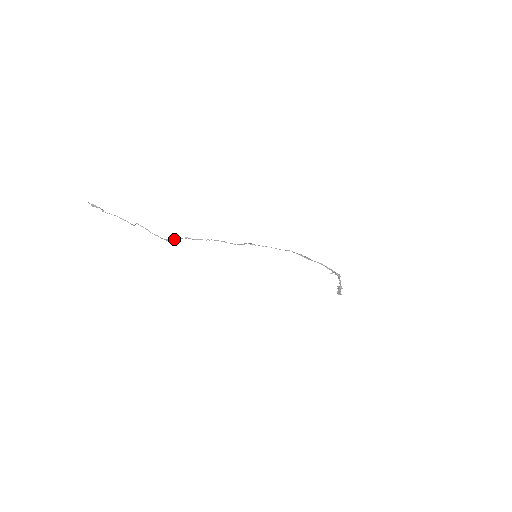
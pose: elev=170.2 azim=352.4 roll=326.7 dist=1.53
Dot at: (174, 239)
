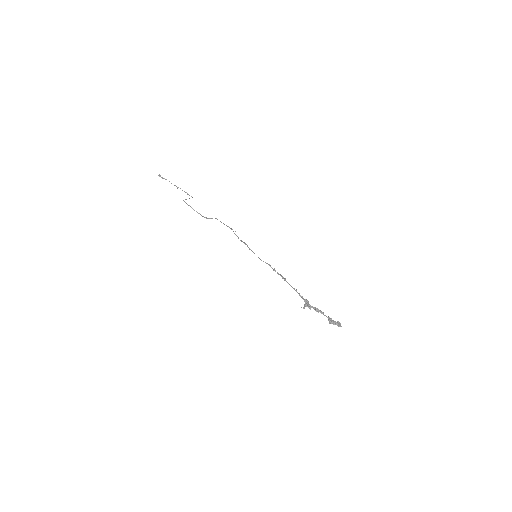
Dot at: (211, 218)
